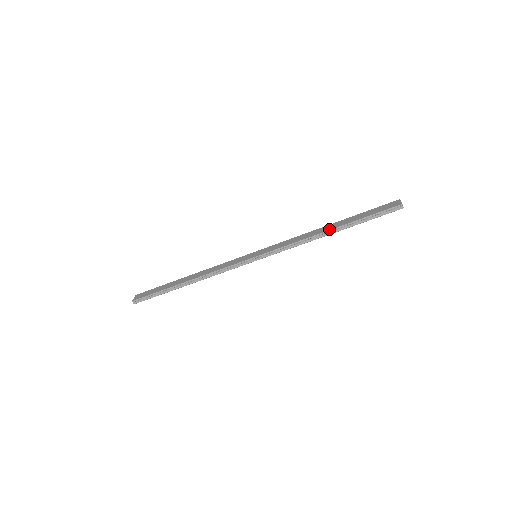
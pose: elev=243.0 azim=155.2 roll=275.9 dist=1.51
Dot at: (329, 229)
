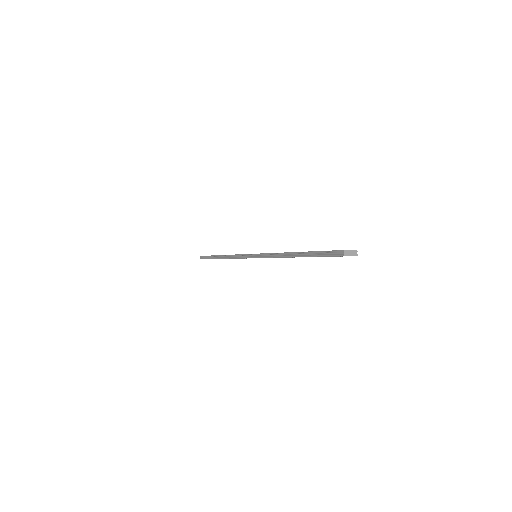
Dot at: occluded
